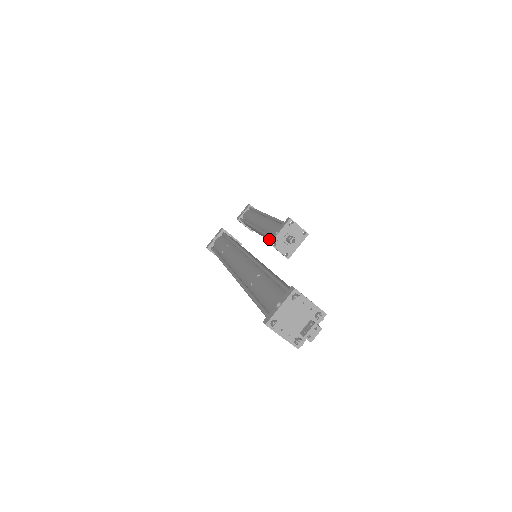
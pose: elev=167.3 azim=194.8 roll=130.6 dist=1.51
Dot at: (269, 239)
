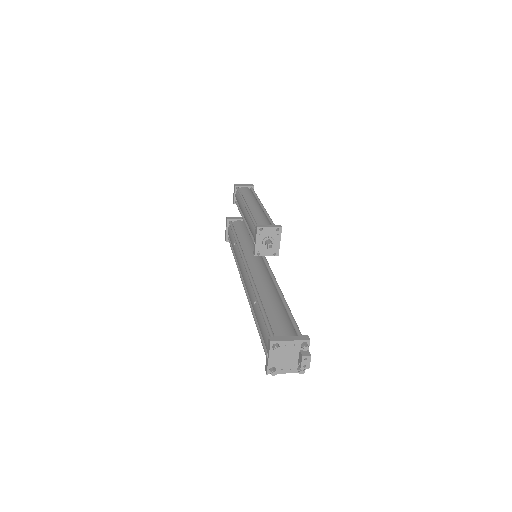
Dot at: occluded
